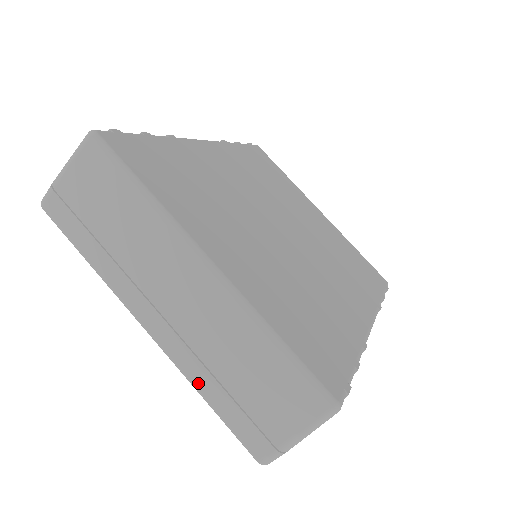
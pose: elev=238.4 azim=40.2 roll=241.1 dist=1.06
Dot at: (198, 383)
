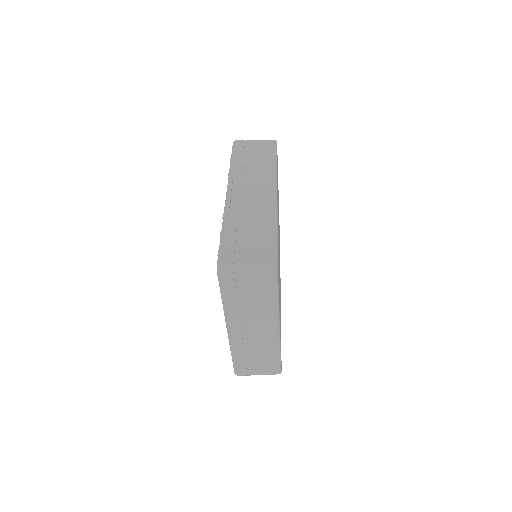
Dot at: (235, 352)
